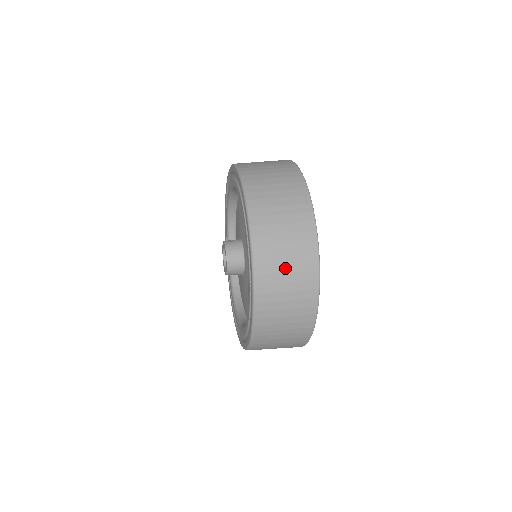
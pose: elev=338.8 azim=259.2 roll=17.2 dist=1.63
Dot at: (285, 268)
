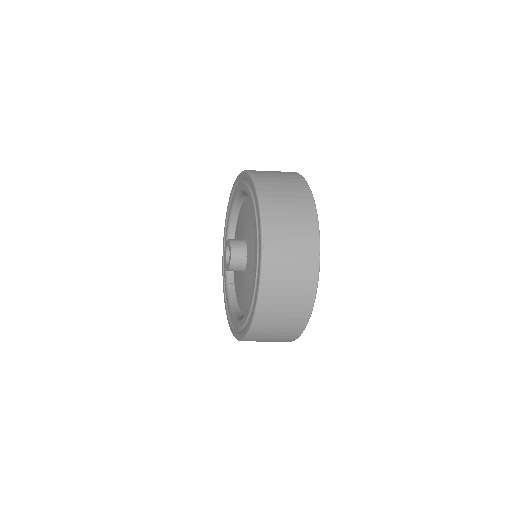
Dot at: (287, 208)
